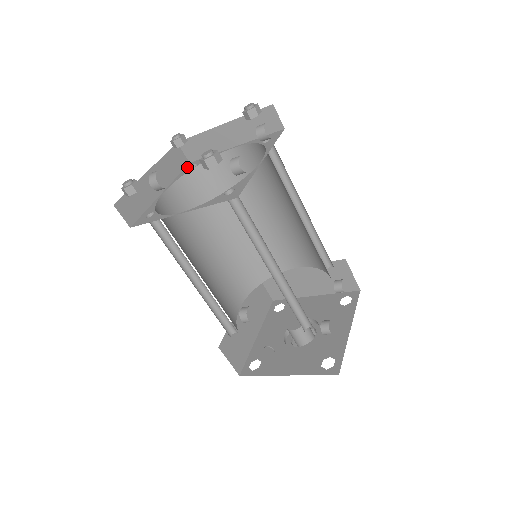
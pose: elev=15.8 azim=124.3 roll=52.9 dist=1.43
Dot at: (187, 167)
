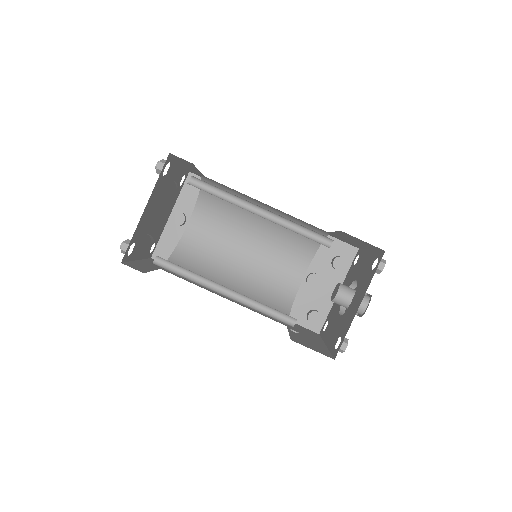
Dot at: occluded
